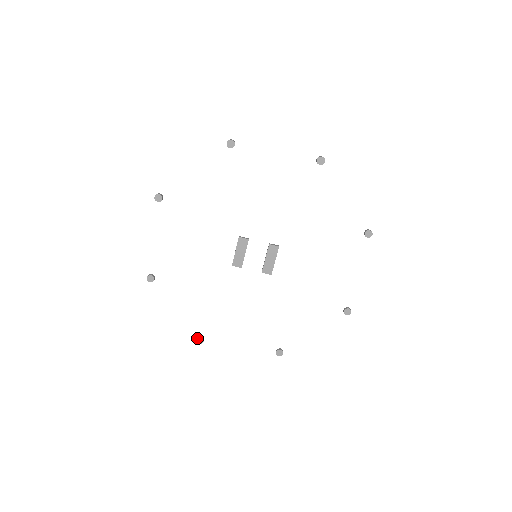
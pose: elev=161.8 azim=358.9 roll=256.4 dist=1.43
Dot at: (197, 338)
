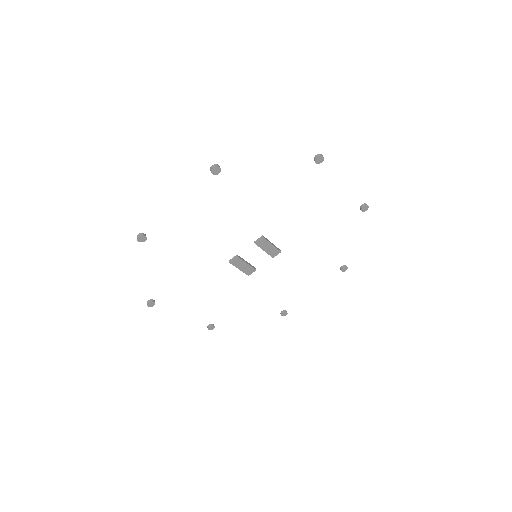
Dot at: (281, 315)
